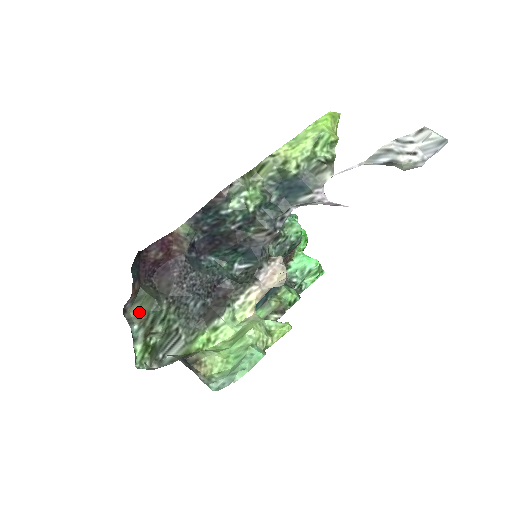
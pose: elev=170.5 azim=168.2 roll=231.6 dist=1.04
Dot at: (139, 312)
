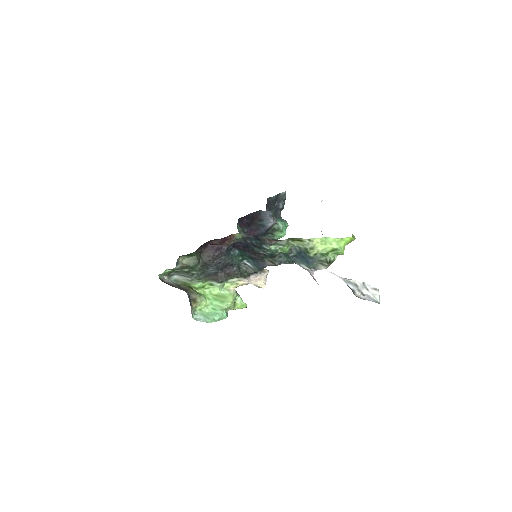
Dot at: (185, 261)
